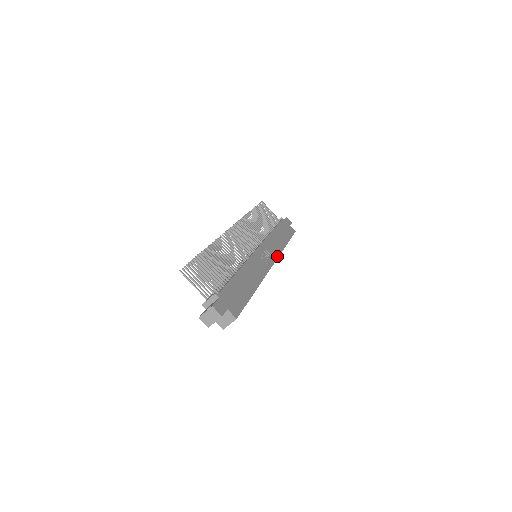
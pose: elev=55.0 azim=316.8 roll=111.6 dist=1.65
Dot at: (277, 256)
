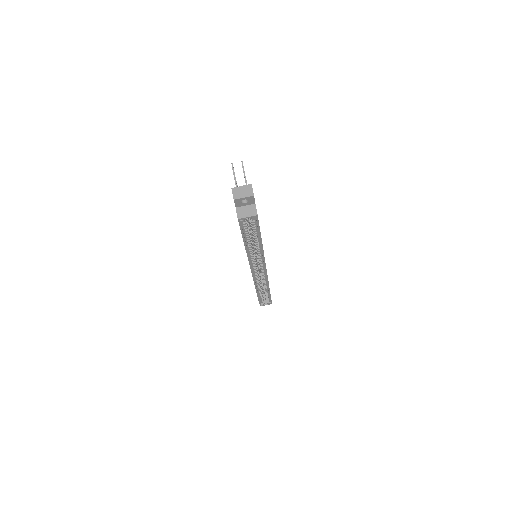
Dot at: occluded
